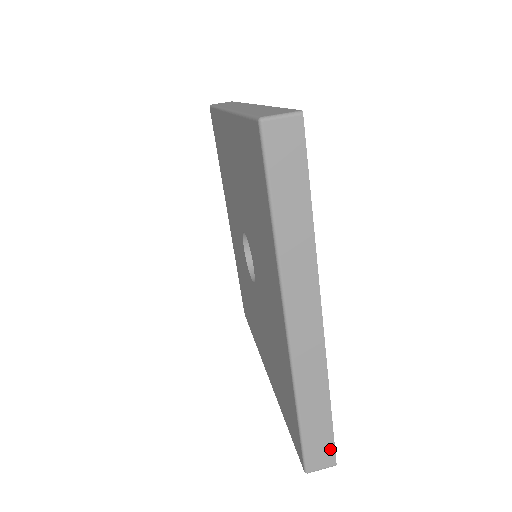
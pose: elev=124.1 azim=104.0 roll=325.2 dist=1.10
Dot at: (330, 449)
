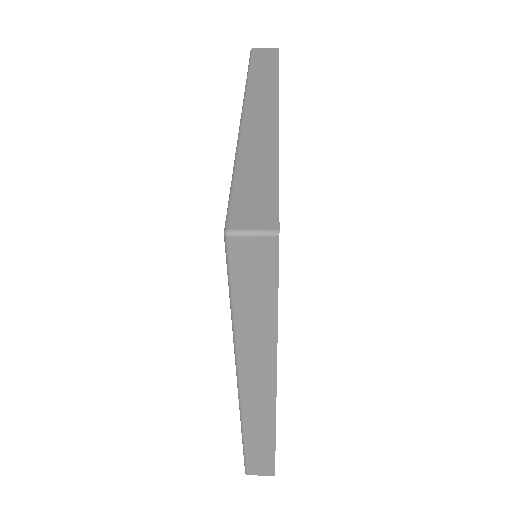
Dot at: (271, 208)
